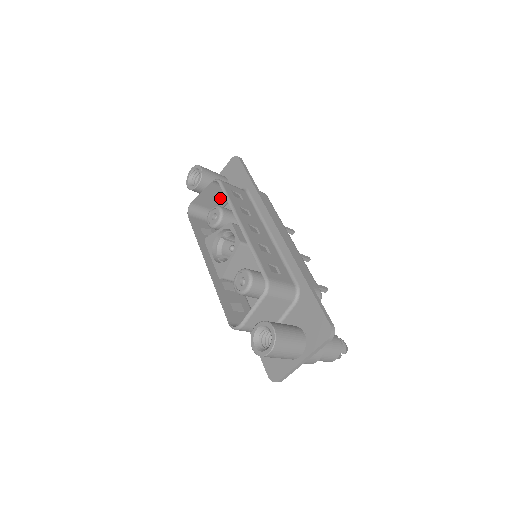
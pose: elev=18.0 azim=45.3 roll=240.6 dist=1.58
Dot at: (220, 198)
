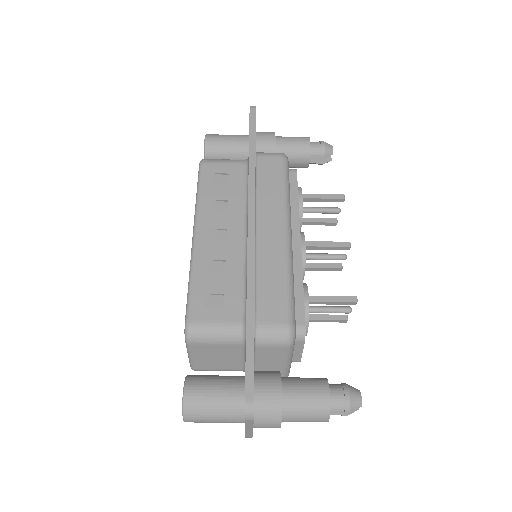
Dot at: occluded
